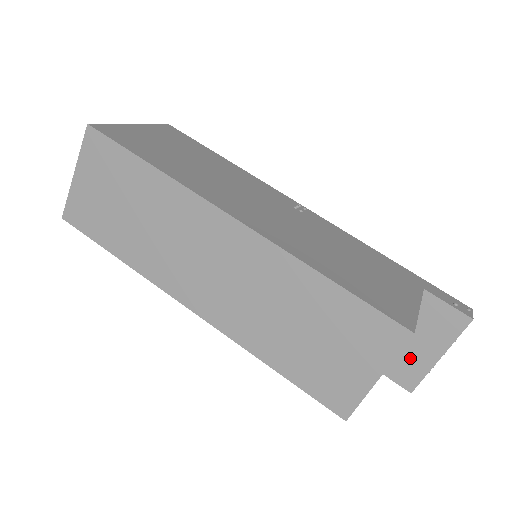
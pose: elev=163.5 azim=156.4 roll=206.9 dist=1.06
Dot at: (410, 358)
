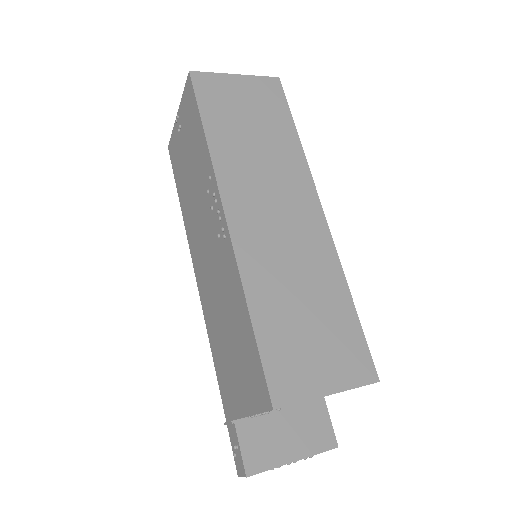
Dot at: (272, 443)
